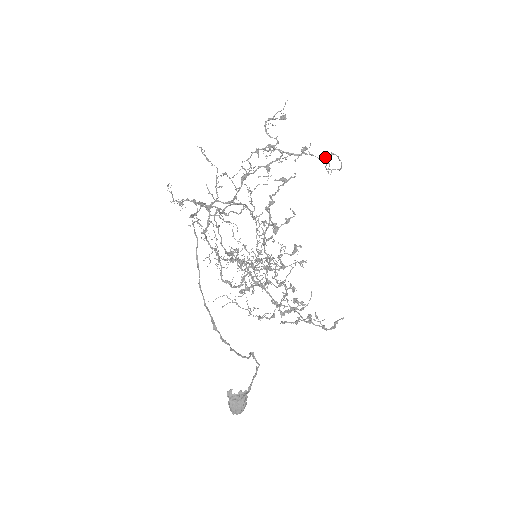
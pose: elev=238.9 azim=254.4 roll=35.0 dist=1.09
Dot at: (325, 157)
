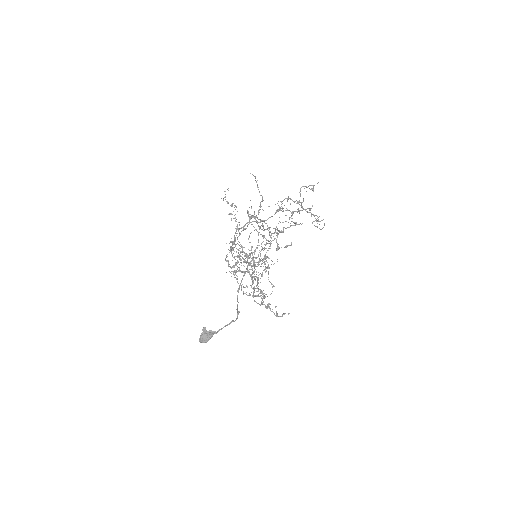
Dot at: occluded
